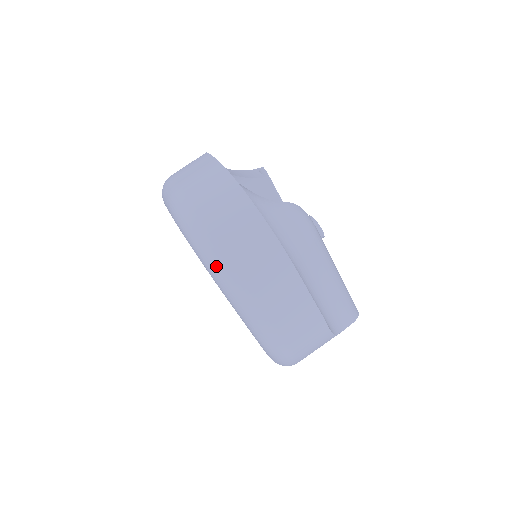
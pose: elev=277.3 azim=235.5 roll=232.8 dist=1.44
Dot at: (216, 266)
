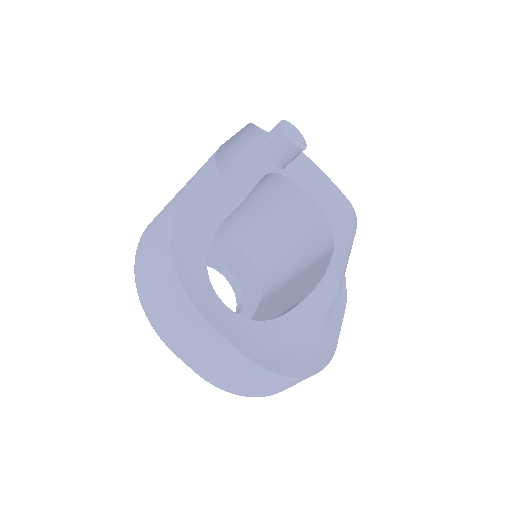
Dot at: occluded
